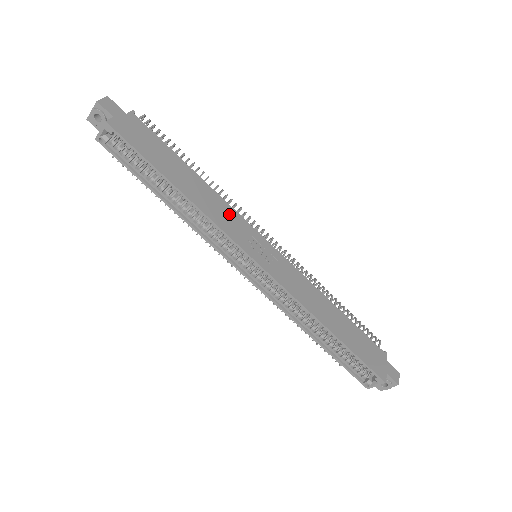
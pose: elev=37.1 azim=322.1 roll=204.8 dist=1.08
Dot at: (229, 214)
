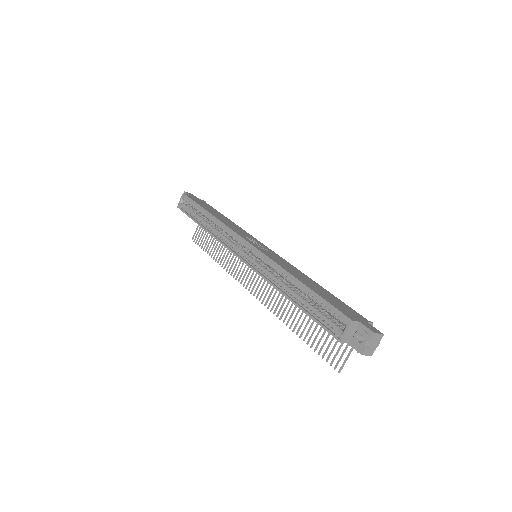
Dot at: (241, 230)
